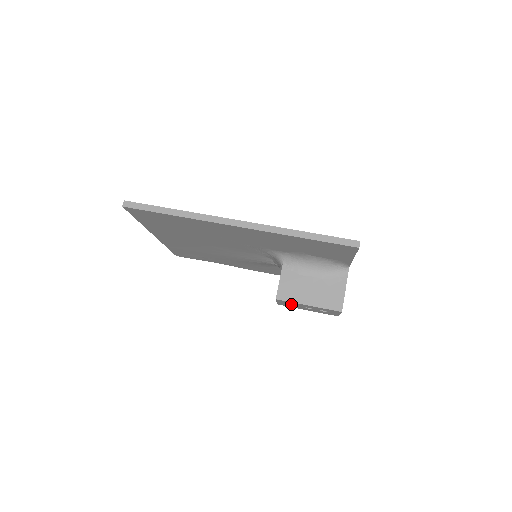
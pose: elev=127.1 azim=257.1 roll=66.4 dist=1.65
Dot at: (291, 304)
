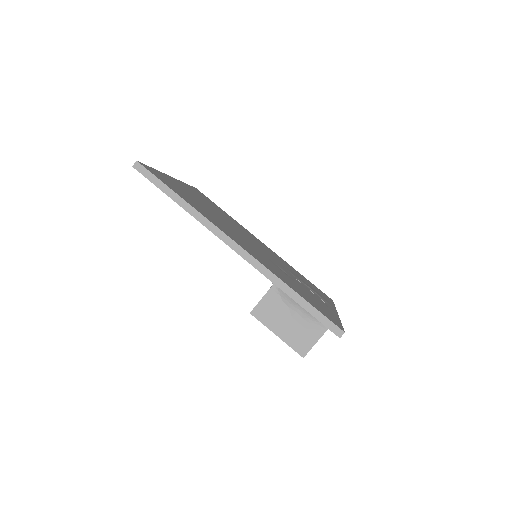
Dot at: occluded
